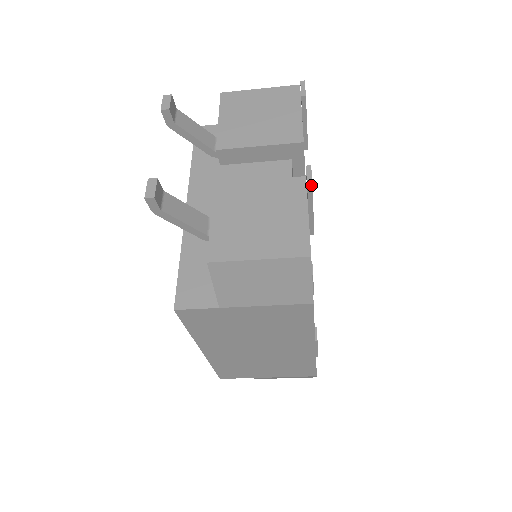
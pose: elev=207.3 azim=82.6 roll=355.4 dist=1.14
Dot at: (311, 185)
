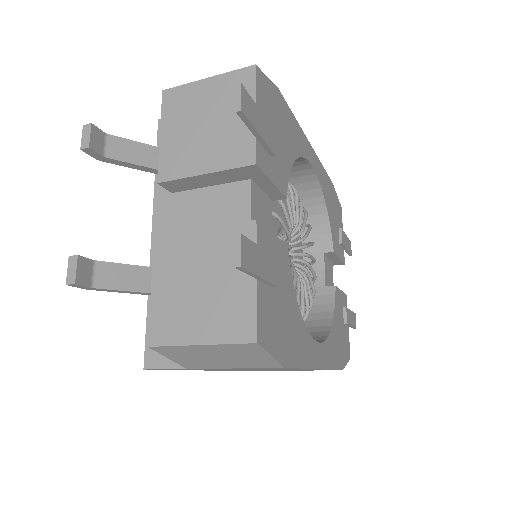
Dot at: (239, 267)
